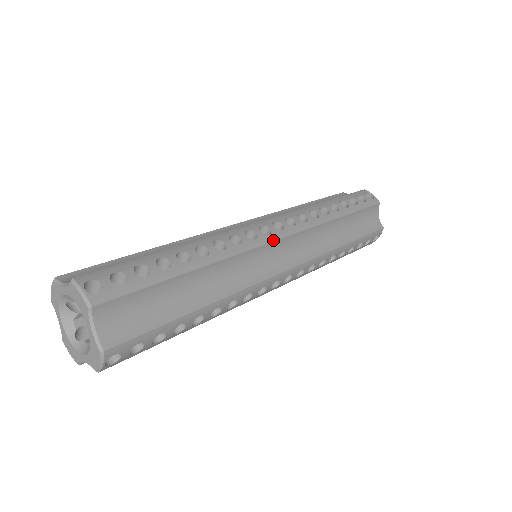
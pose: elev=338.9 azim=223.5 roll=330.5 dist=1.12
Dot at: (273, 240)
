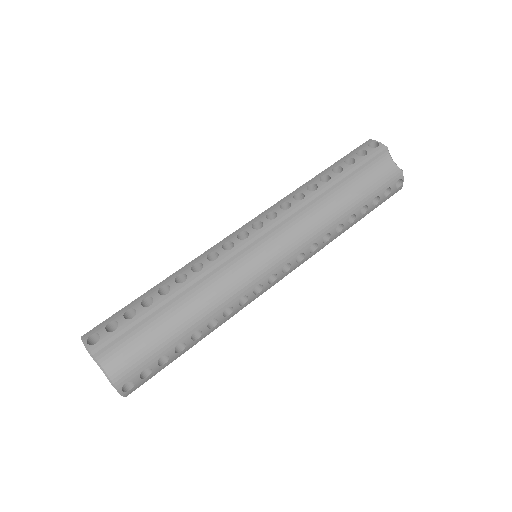
Dot at: occluded
